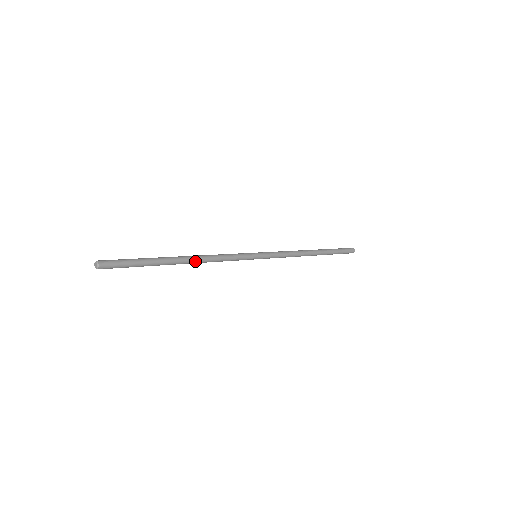
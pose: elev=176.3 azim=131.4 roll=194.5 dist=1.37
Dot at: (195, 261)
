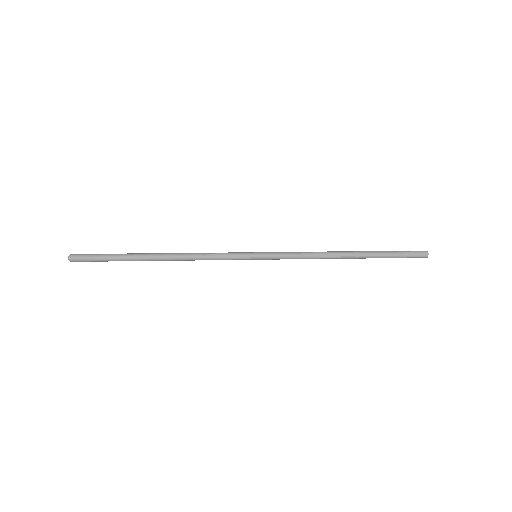
Dot at: (172, 256)
